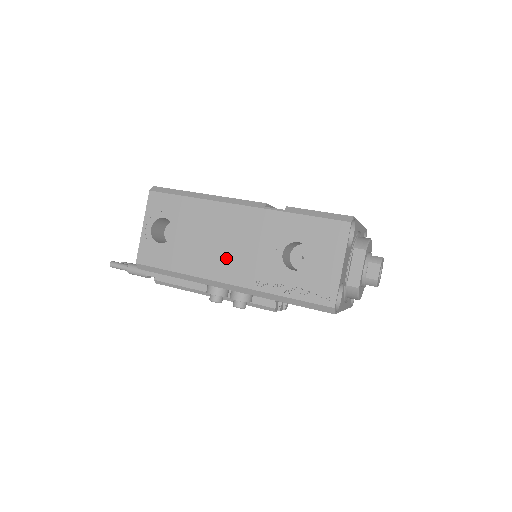
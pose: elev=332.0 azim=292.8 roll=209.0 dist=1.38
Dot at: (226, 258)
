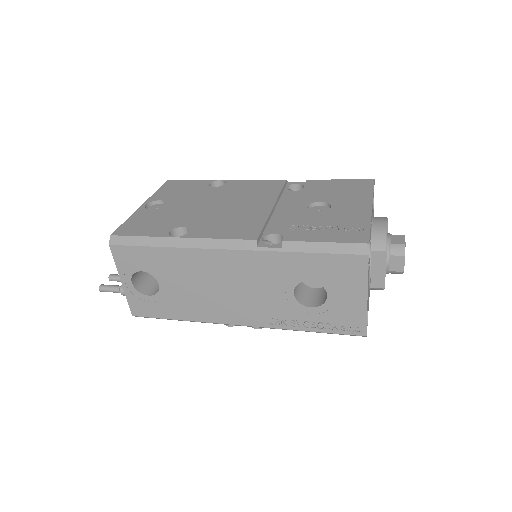
Dot at: (230, 303)
